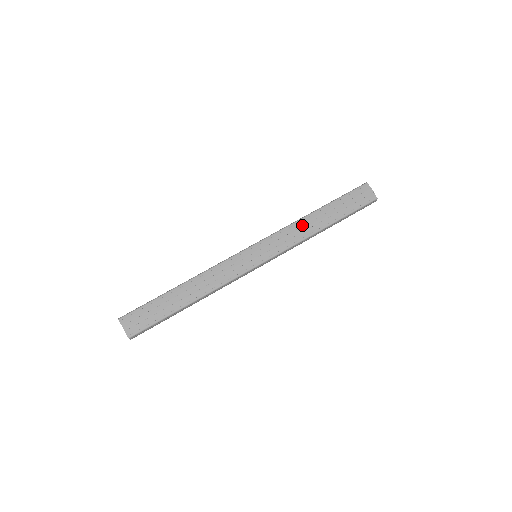
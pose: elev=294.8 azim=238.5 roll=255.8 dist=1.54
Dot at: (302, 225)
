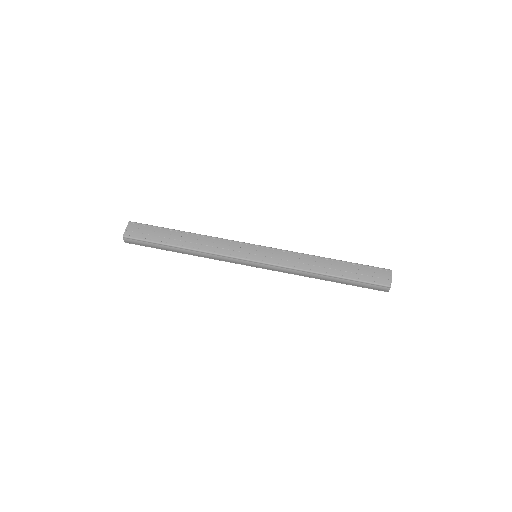
Dot at: (309, 259)
